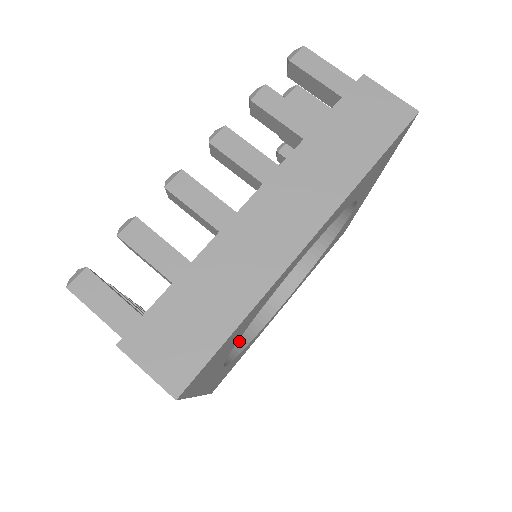
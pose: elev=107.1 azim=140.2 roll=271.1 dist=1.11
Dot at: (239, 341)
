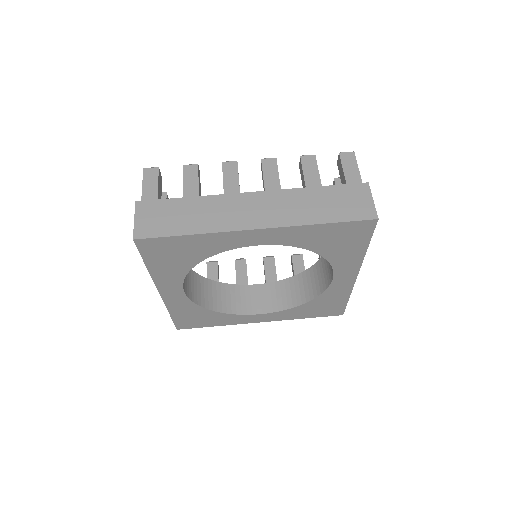
Dot at: (213, 305)
